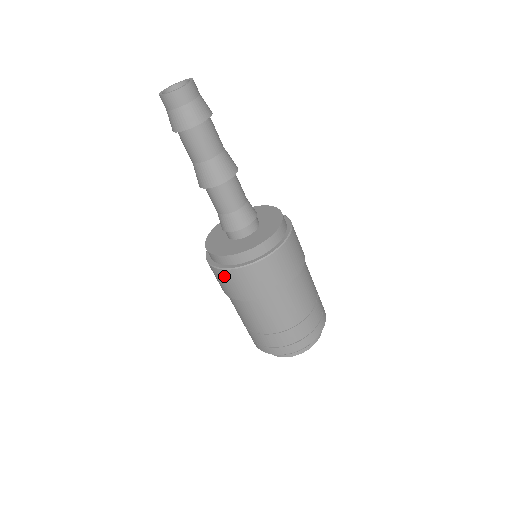
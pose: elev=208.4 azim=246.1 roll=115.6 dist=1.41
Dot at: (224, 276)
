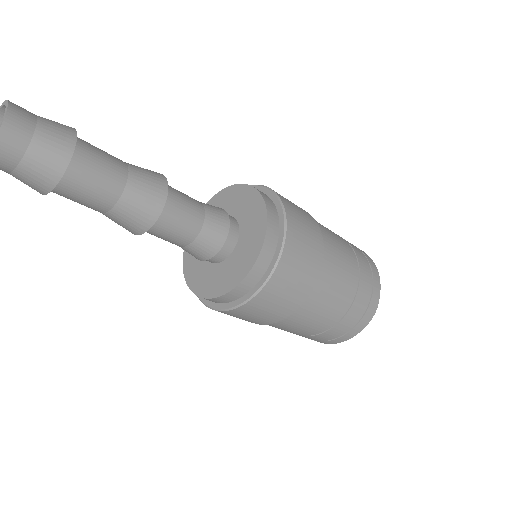
Dot at: (221, 312)
